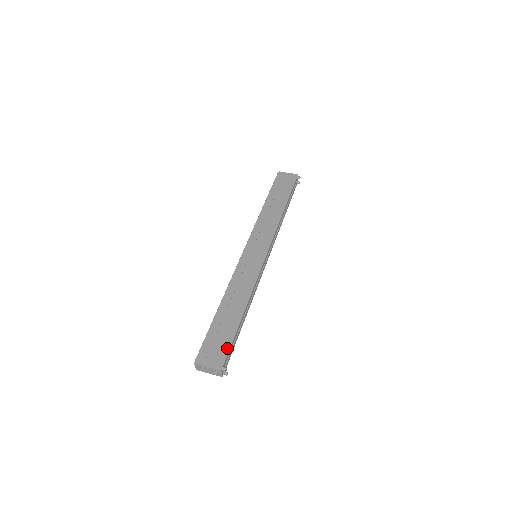
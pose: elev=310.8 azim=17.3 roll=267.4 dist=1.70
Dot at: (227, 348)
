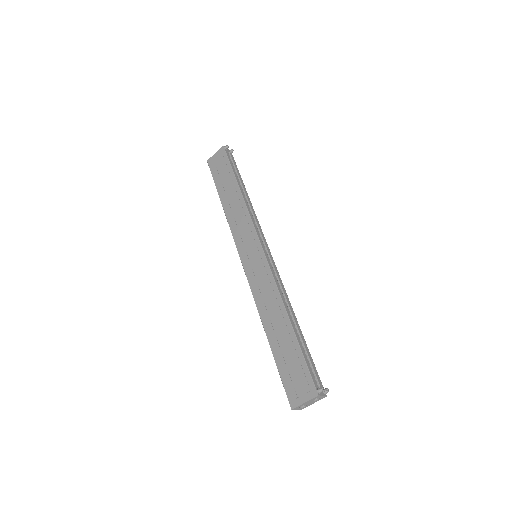
Dot at: (305, 369)
